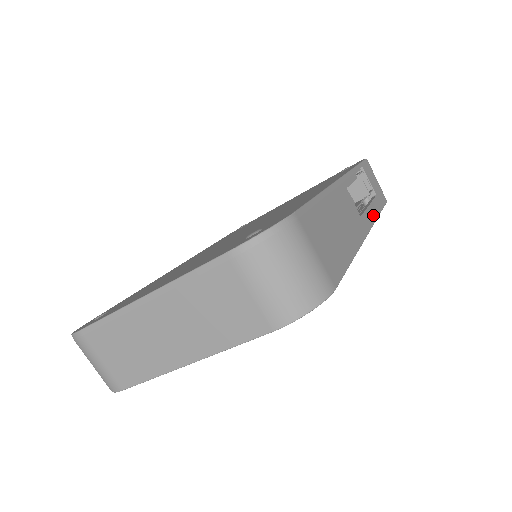
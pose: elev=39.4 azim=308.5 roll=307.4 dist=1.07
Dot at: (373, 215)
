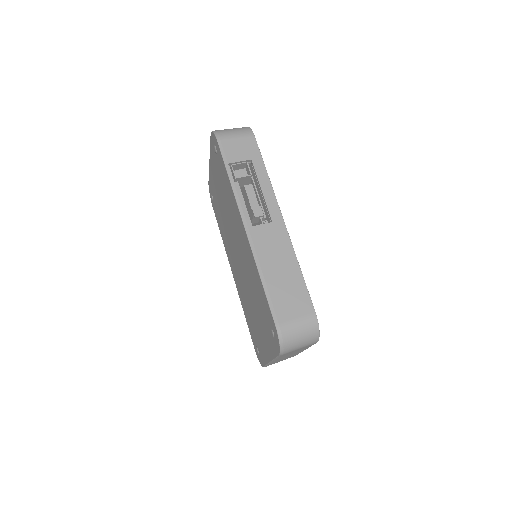
Dot at: (269, 191)
